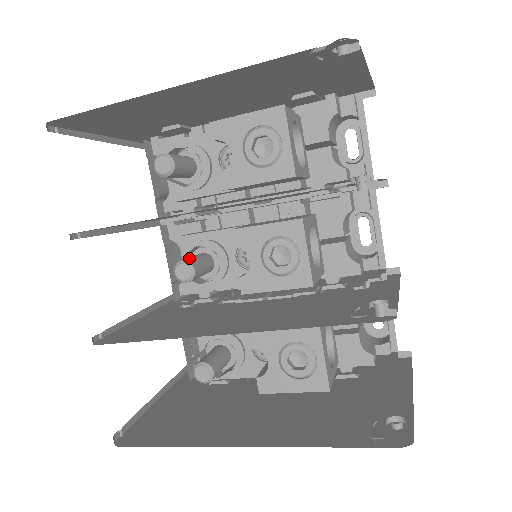
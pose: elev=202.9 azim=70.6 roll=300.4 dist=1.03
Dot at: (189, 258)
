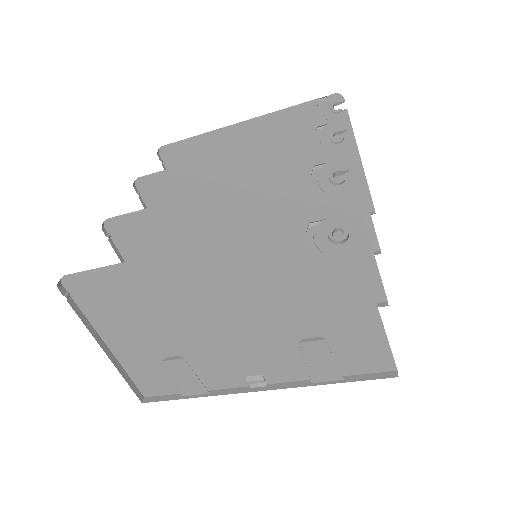
Dot at: occluded
